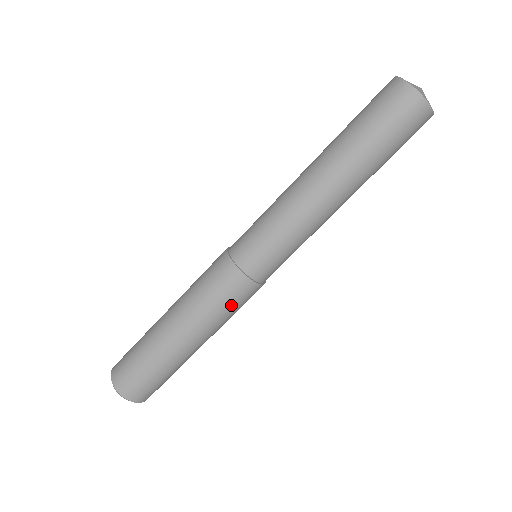
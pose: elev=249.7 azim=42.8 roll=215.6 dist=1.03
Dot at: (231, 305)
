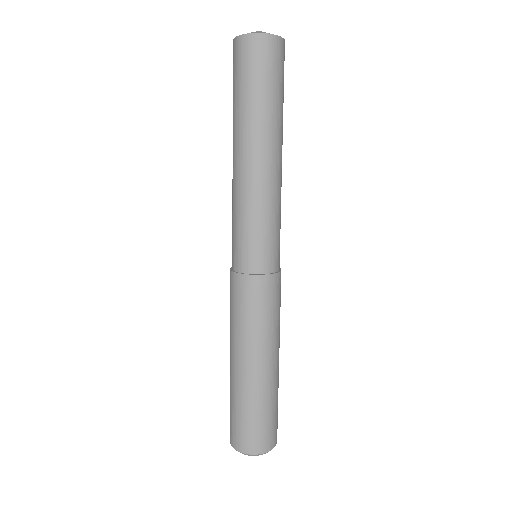
Dot at: (265, 308)
